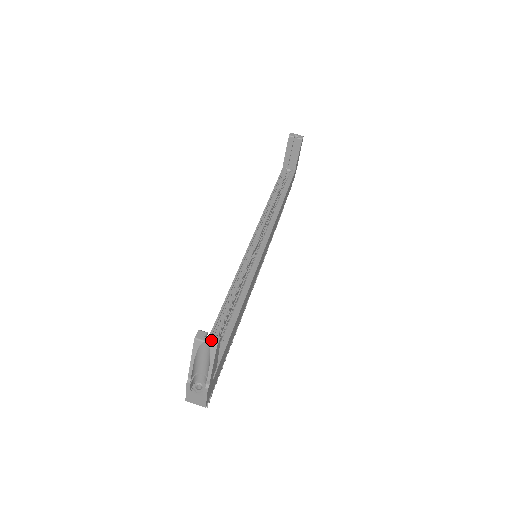
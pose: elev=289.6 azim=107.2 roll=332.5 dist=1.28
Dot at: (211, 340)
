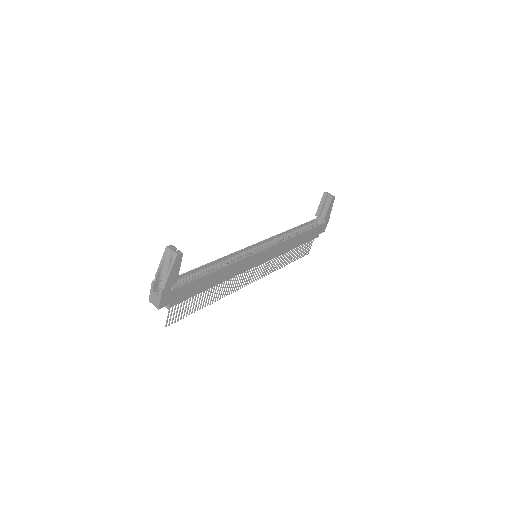
Dot at: (175, 251)
